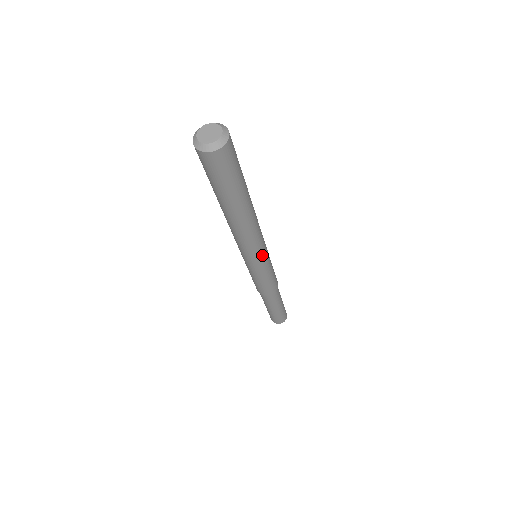
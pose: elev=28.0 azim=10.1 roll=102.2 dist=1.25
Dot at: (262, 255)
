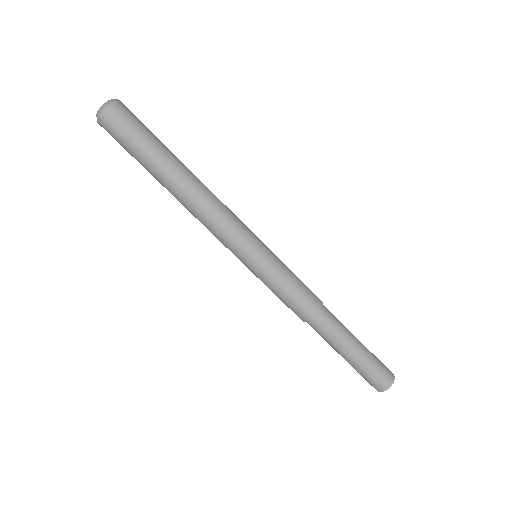
Dot at: (253, 234)
